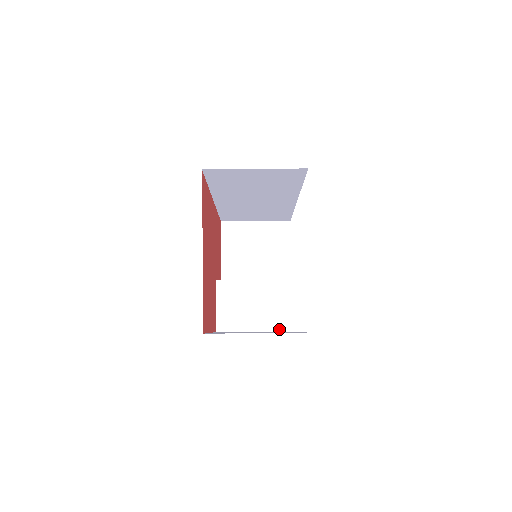
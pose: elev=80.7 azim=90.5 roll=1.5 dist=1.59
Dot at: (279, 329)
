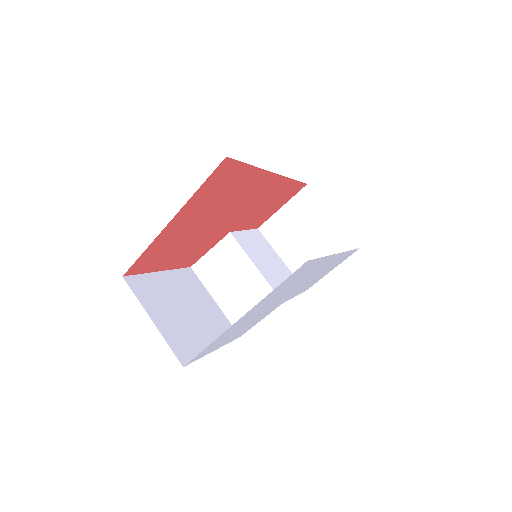
Dot at: (231, 319)
